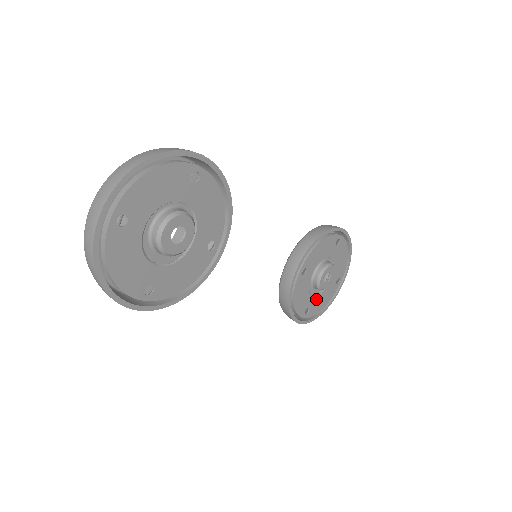
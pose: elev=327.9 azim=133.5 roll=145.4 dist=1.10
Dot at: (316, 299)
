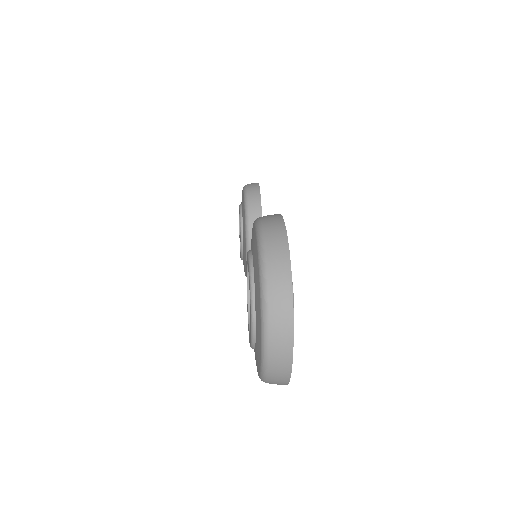
Dot at: occluded
